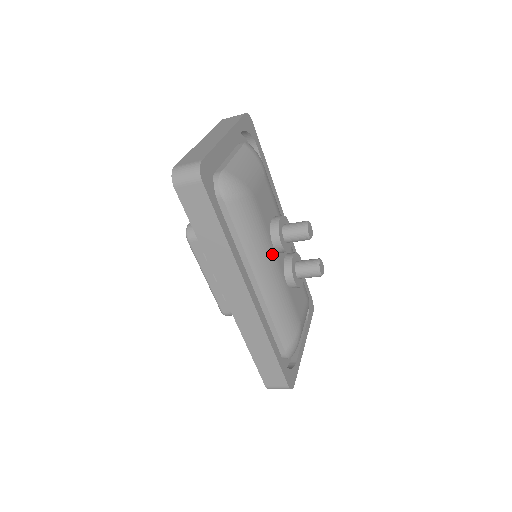
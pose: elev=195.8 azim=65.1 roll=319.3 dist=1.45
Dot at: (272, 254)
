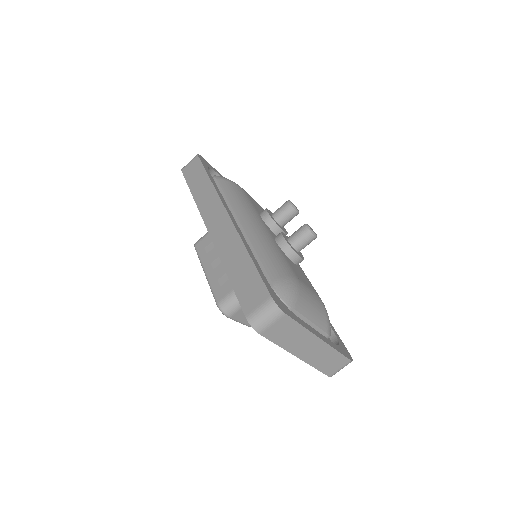
Dot at: (259, 218)
